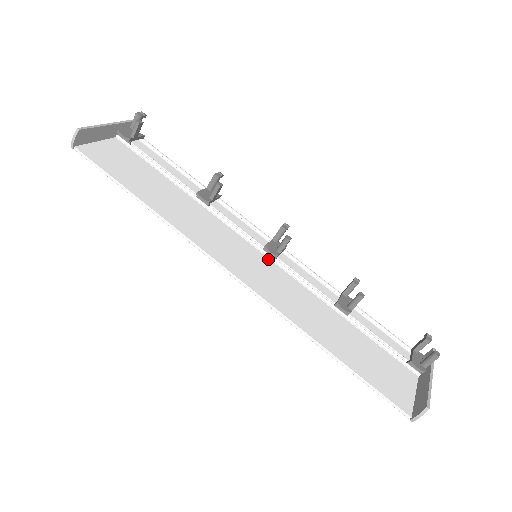
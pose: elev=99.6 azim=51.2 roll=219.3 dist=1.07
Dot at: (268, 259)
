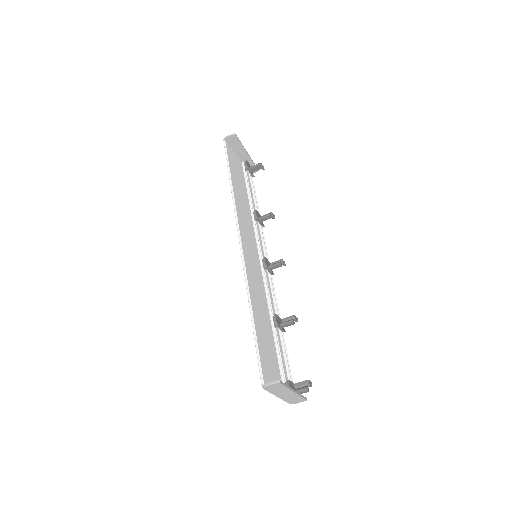
Dot at: (260, 265)
